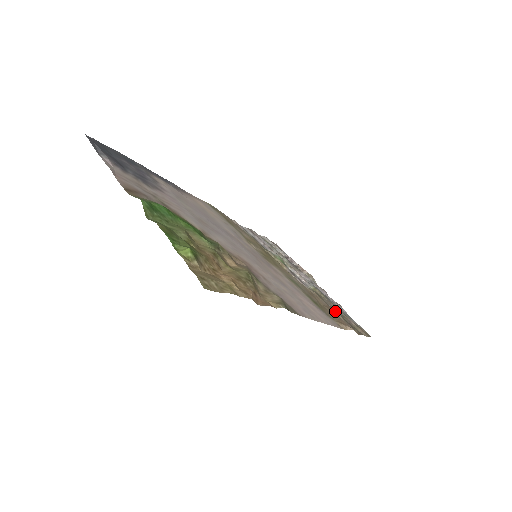
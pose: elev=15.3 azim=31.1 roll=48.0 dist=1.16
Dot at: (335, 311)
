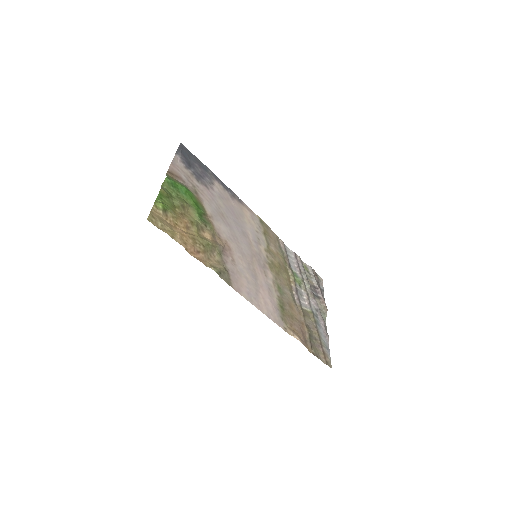
Dot at: (307, 329)
